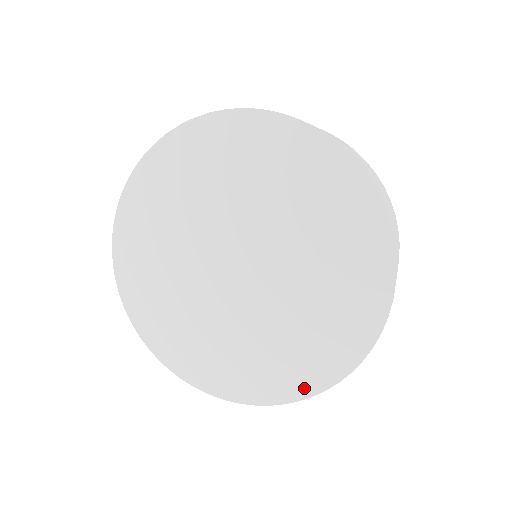
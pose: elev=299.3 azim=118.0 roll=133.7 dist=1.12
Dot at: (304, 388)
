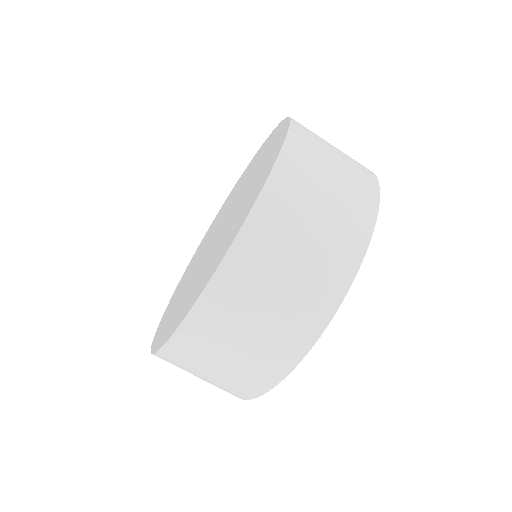
Dot at: (179, 322)
